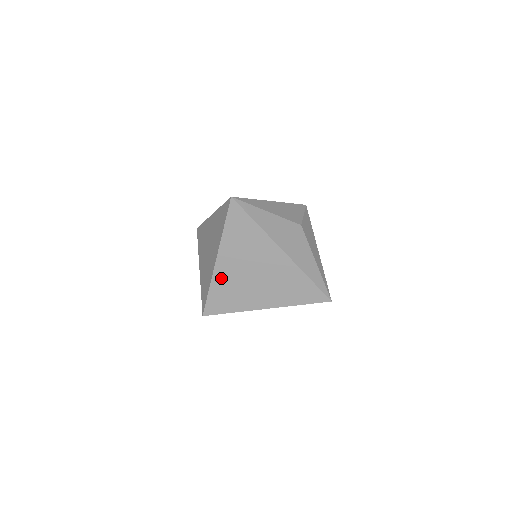
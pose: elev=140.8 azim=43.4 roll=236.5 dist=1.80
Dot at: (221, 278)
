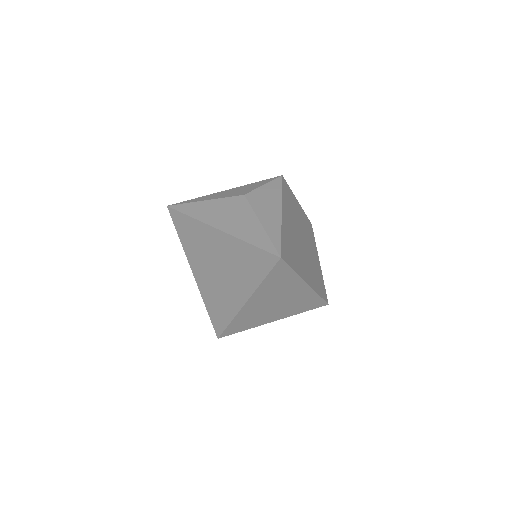
Dot at: (204, 289)
